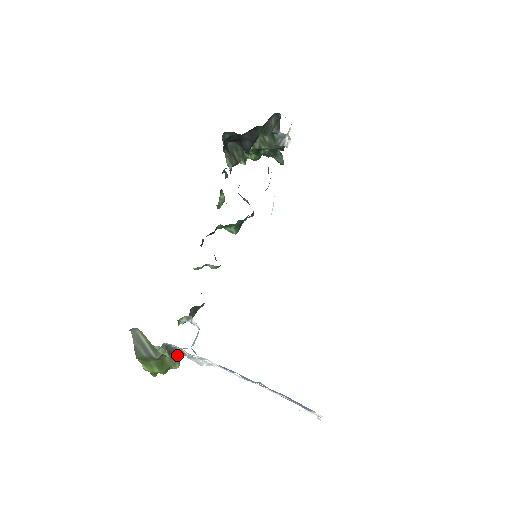
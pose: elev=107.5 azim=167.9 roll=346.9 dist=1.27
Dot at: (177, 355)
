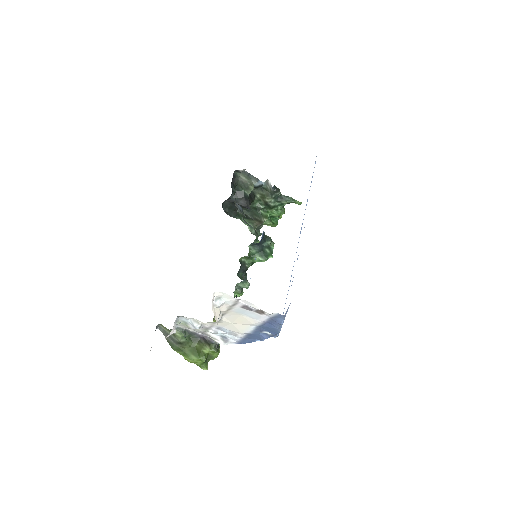
Dot at: (205, 342)
